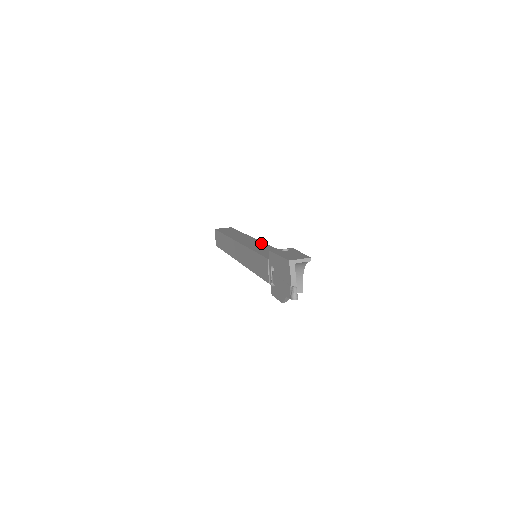
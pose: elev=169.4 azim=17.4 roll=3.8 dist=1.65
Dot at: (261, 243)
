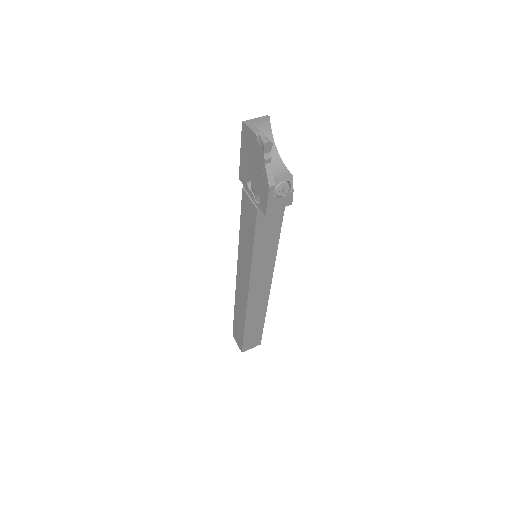
Dot at: occluded
